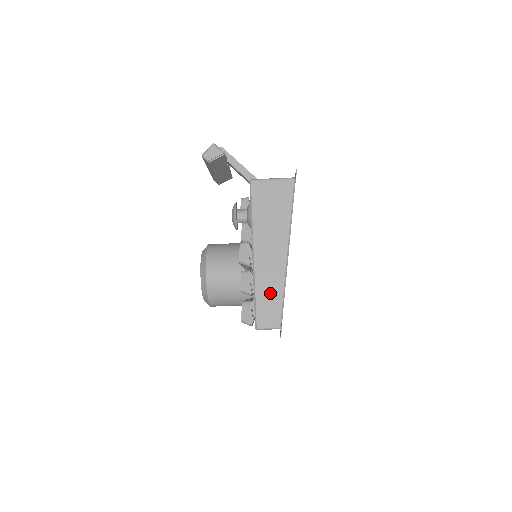
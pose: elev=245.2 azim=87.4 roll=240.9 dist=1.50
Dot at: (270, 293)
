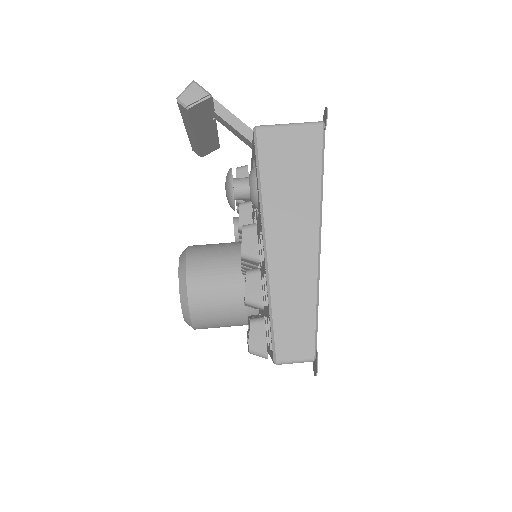
Dot at: (295, 303)
